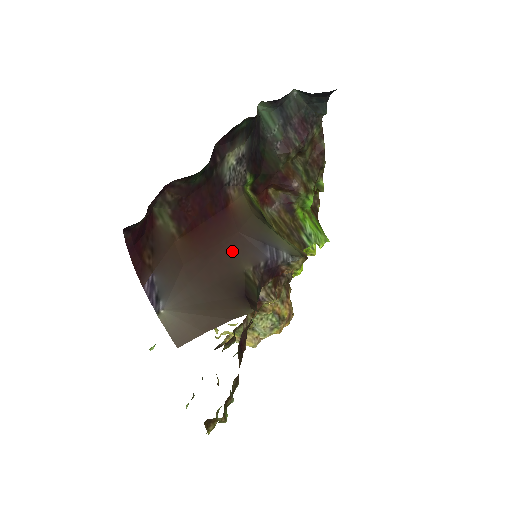
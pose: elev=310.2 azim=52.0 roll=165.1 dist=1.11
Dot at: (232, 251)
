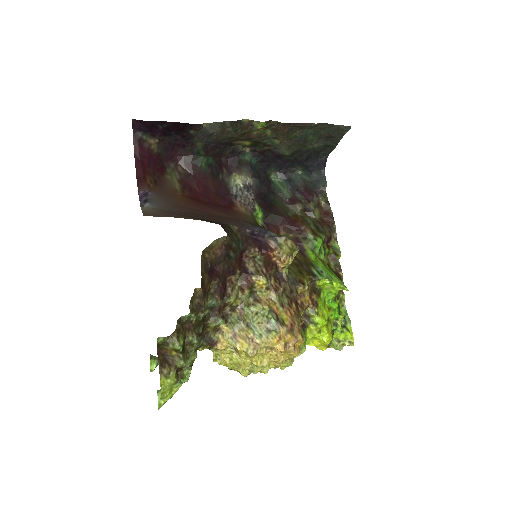
Dot at: (224, 219)
